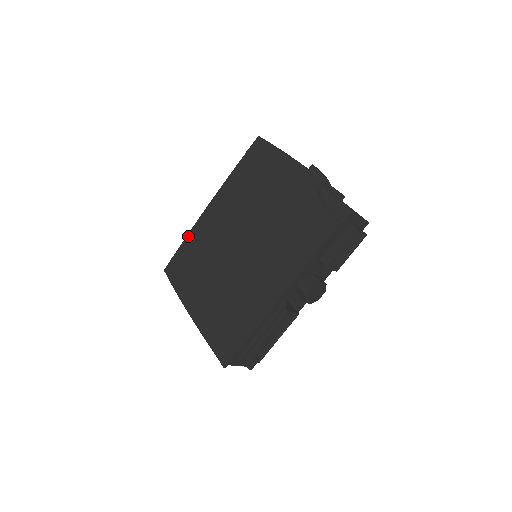
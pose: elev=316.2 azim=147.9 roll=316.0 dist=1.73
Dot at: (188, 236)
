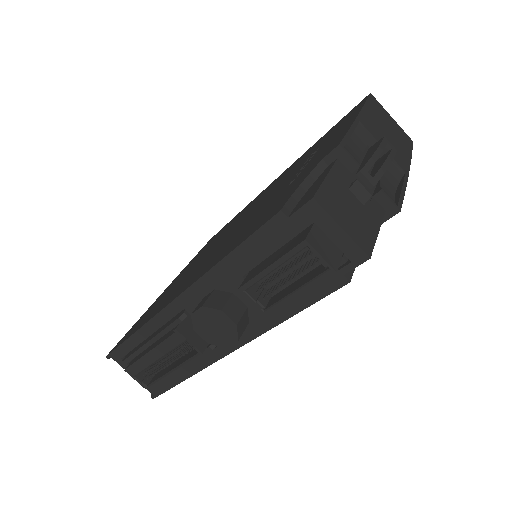
Dot at: occluded
